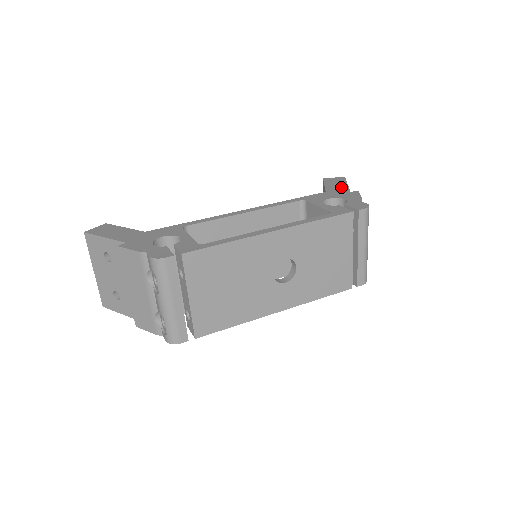
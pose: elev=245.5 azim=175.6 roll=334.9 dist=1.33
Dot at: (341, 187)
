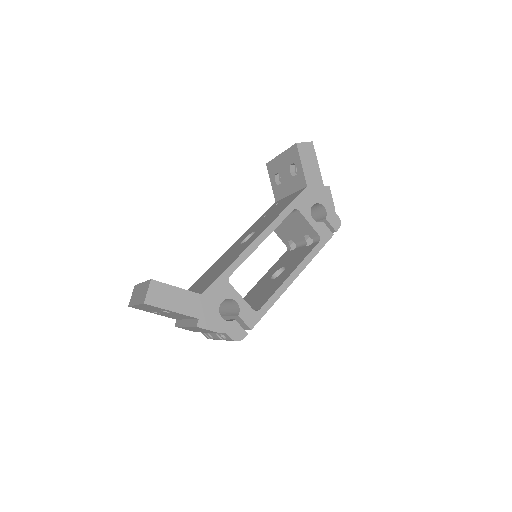
Dot at: (316, 174)
